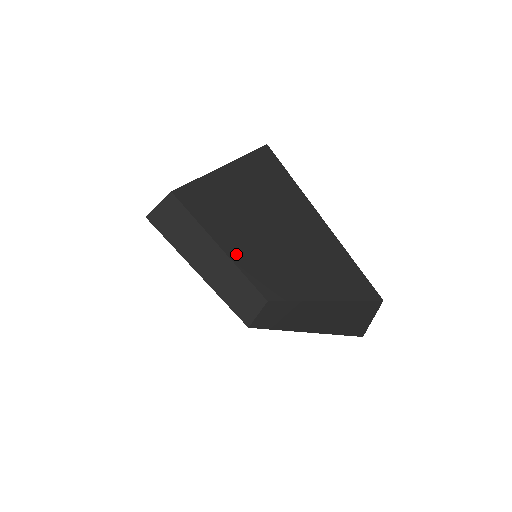
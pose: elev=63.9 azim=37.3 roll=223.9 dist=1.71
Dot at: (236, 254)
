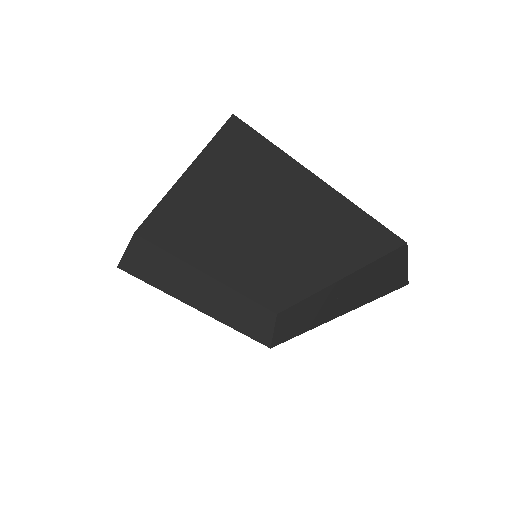
Dot at: (227, 274)
